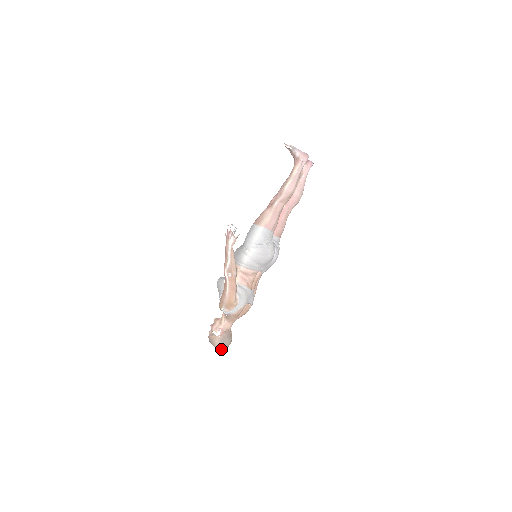
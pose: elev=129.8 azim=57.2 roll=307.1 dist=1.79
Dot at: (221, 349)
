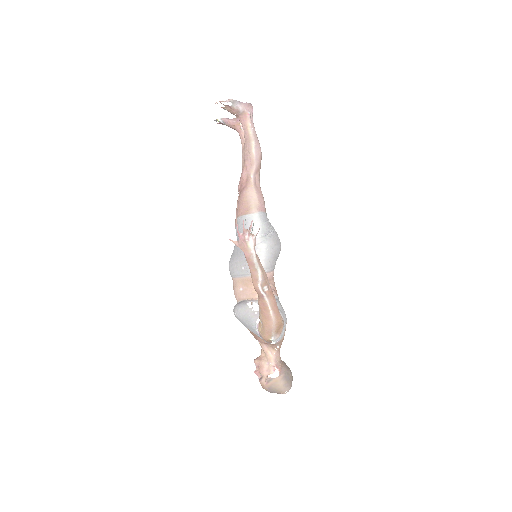
Dot at: (289, 389)
